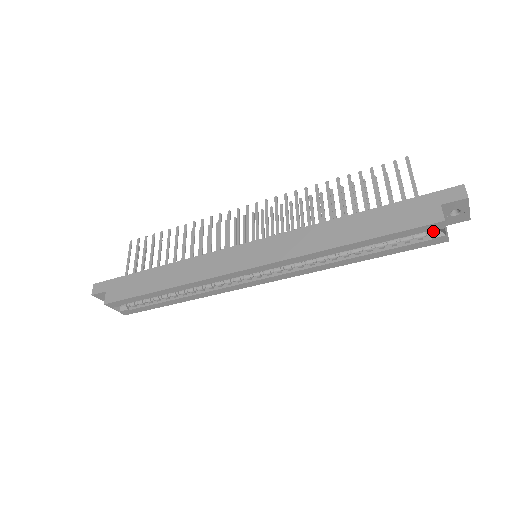
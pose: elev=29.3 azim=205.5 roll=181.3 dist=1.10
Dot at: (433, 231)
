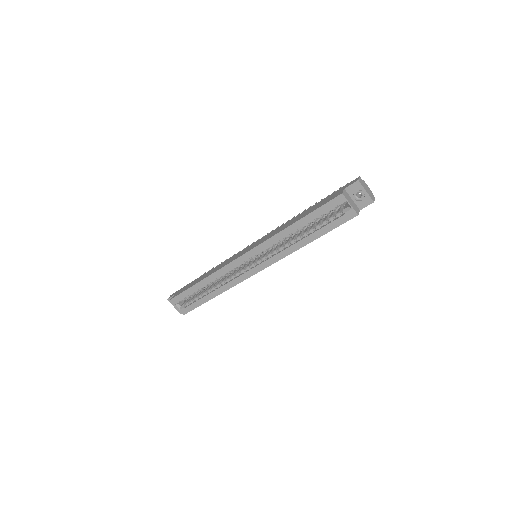
Dot at: (345, 208)
